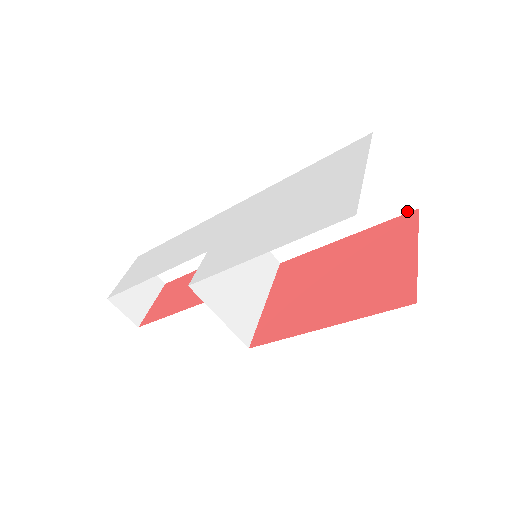
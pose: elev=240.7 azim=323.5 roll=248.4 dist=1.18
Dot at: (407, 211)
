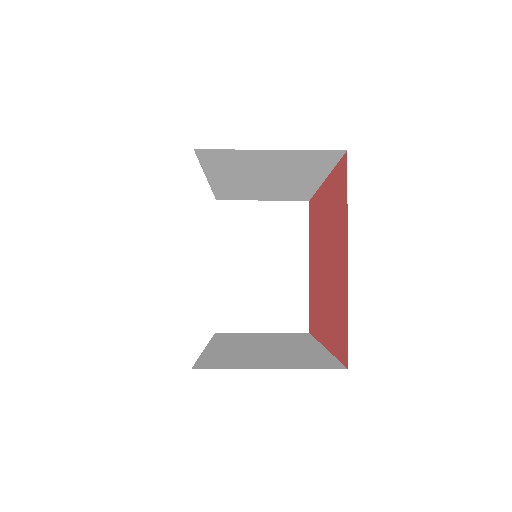
Dot at: (340, 155)
